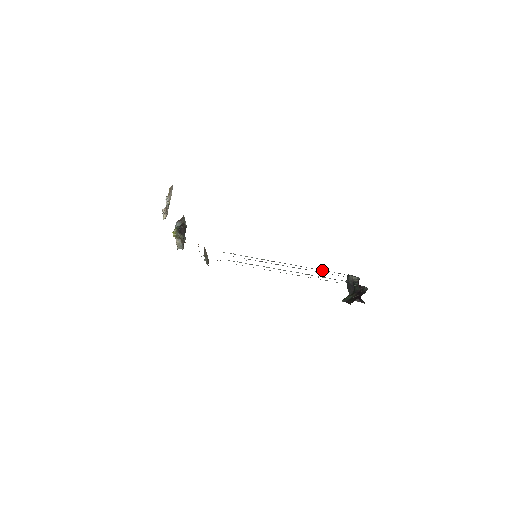
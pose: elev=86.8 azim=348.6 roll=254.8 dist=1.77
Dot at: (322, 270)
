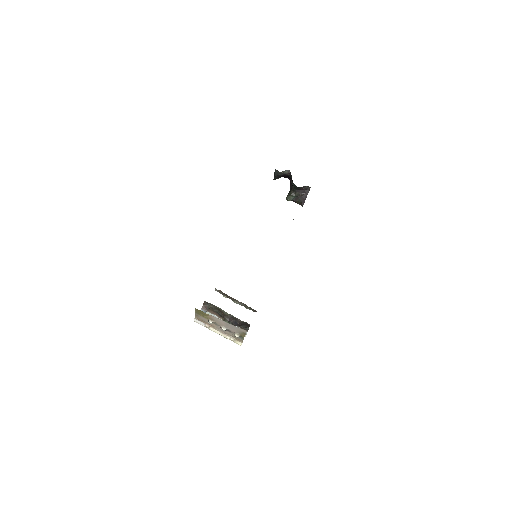
Dot at: occluded
